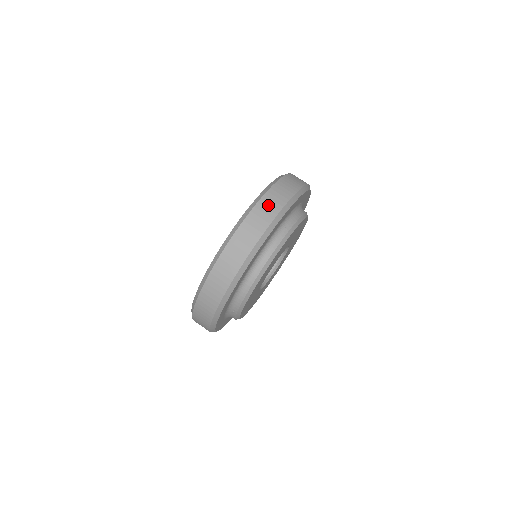
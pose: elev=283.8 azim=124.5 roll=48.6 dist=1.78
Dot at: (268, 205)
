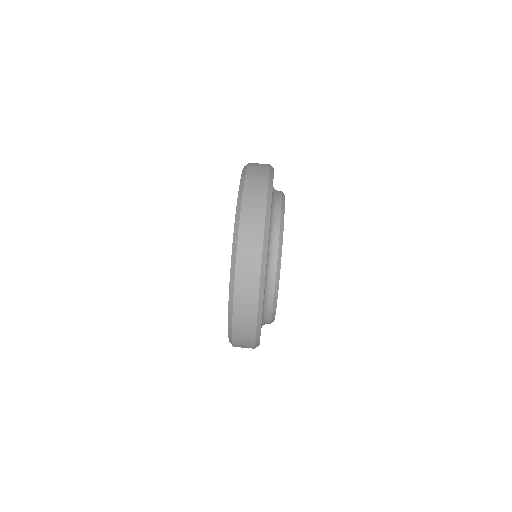
Dot at: (251, 211)
